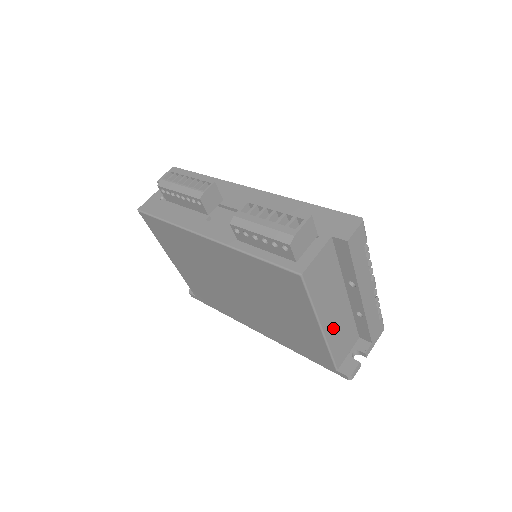
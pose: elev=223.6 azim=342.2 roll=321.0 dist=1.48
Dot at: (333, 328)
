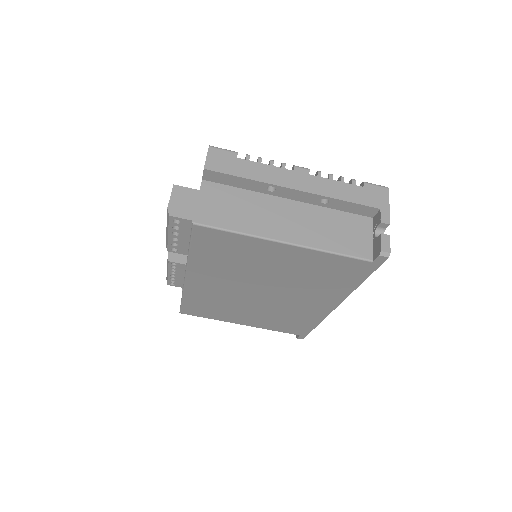
Dot at: (306, 233)
